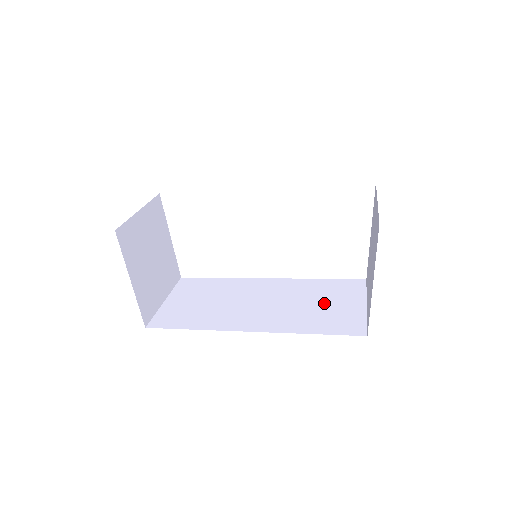
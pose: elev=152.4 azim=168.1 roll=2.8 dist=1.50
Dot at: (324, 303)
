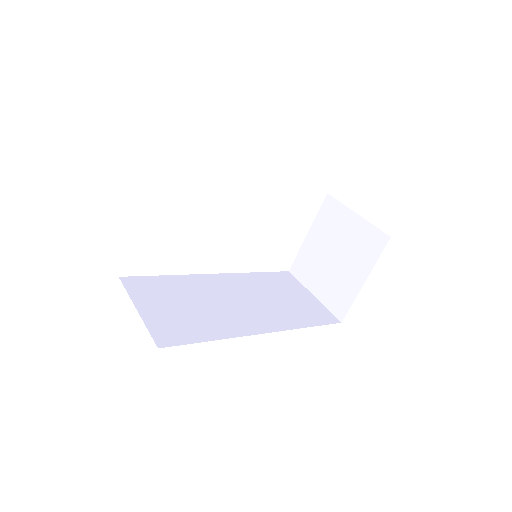
Dot at: (286, 297)
